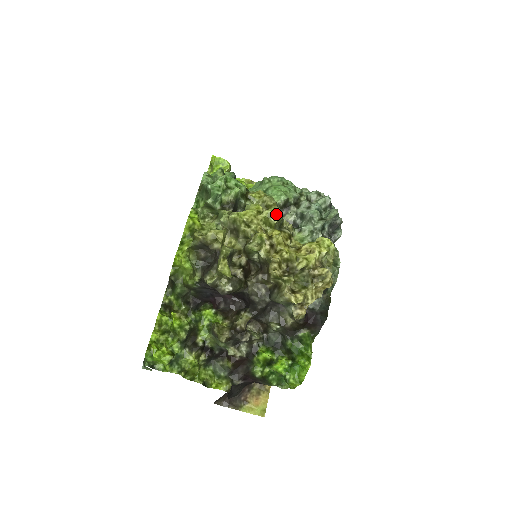
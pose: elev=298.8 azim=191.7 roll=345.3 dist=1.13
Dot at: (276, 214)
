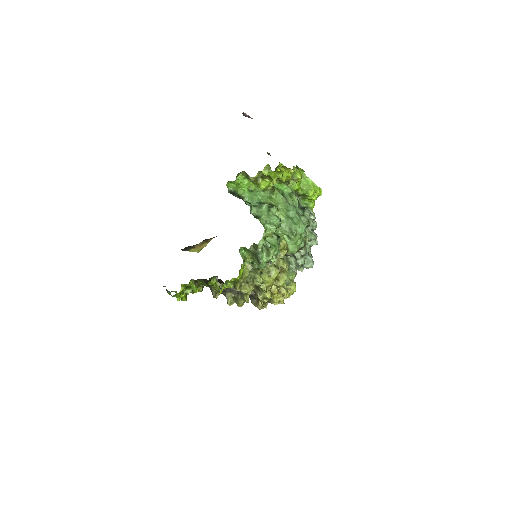
Dot at: (283, 286)
